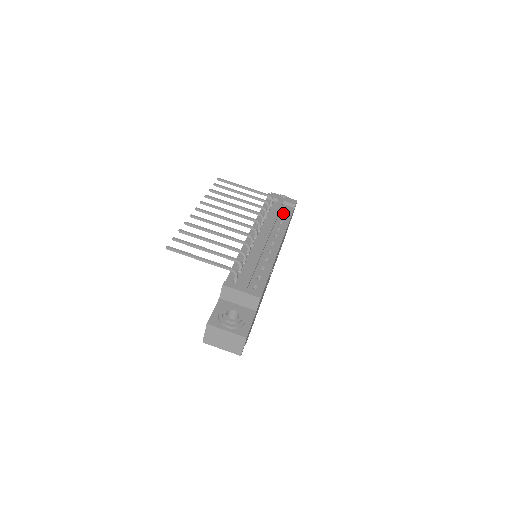
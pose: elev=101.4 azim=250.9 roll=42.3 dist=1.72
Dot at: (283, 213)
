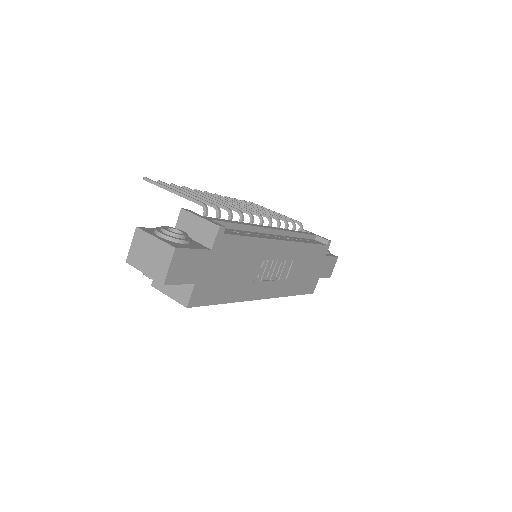
Dot at: (310, 240)
